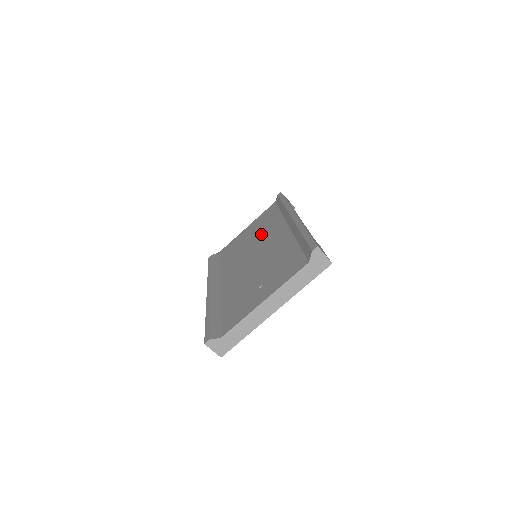
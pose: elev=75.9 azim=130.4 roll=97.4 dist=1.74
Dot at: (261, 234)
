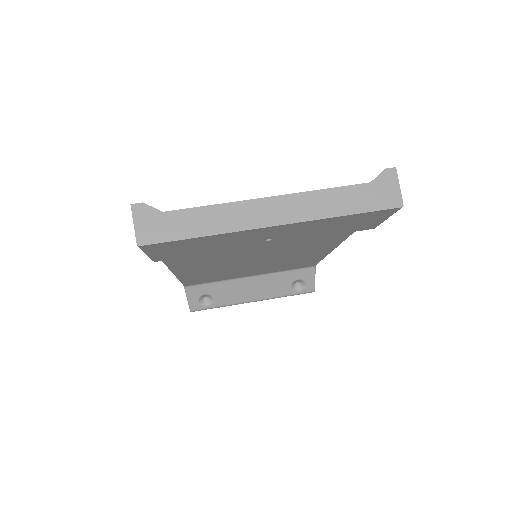
Dot at: occluded
